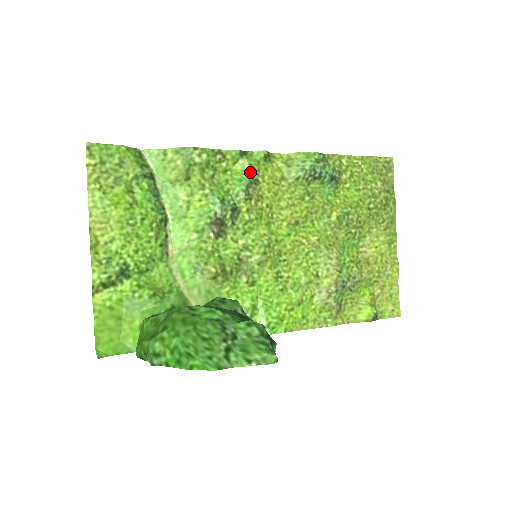
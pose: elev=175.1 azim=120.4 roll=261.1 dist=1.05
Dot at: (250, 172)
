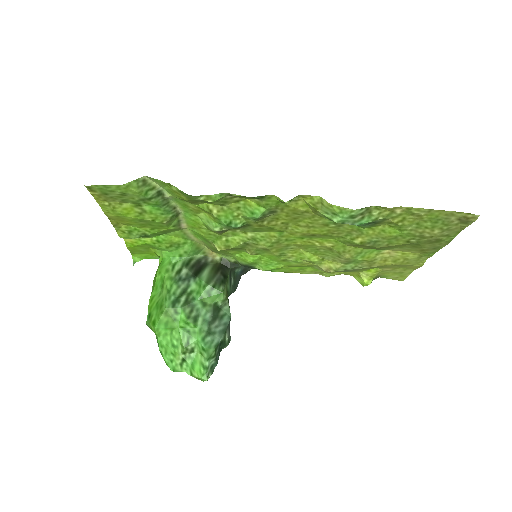
Dot at: (265, 209)
